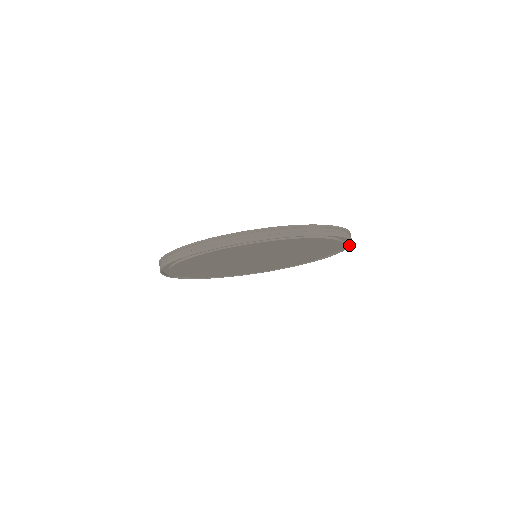
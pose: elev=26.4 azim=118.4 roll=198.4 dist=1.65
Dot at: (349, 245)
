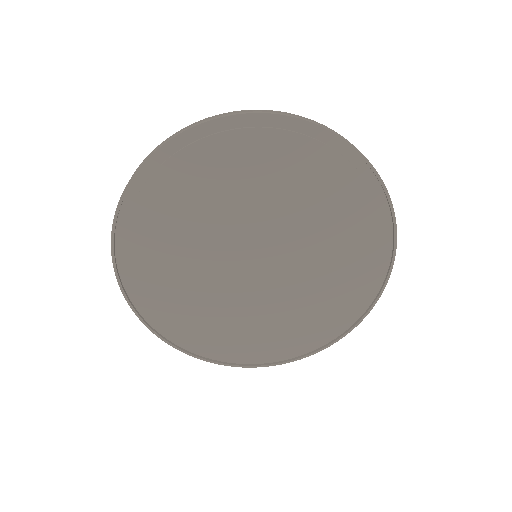
Dot at: (369, 309)
